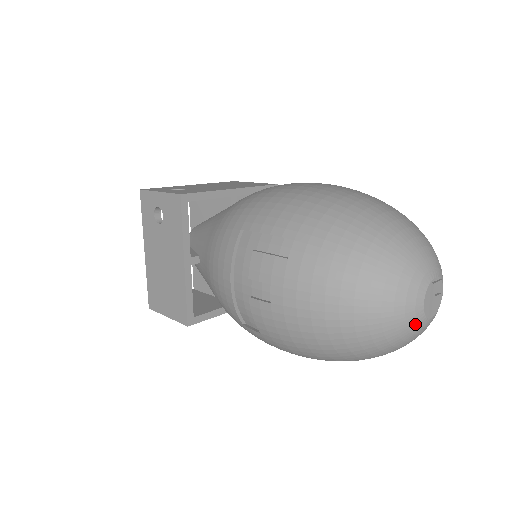
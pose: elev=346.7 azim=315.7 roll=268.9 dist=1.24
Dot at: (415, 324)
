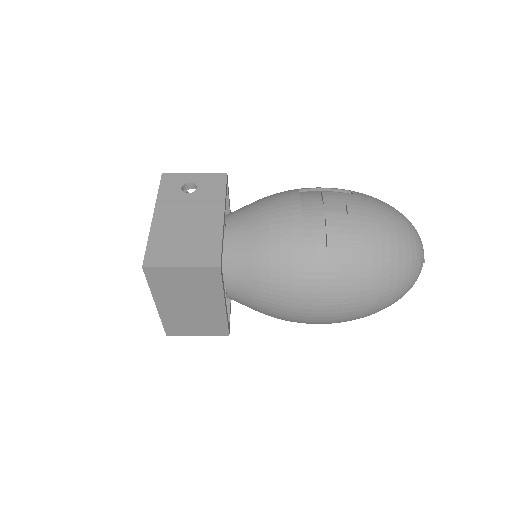
Dot at: (423, 257)
